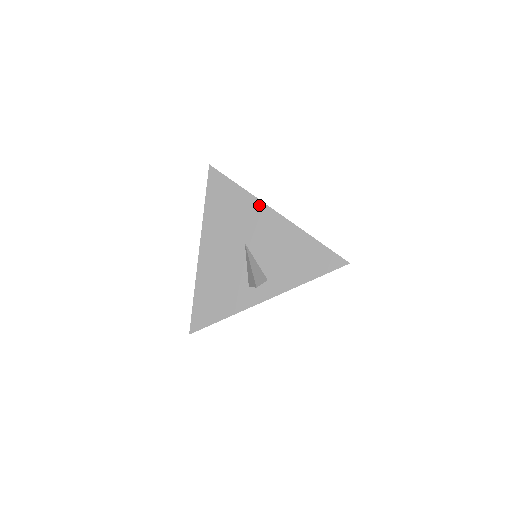
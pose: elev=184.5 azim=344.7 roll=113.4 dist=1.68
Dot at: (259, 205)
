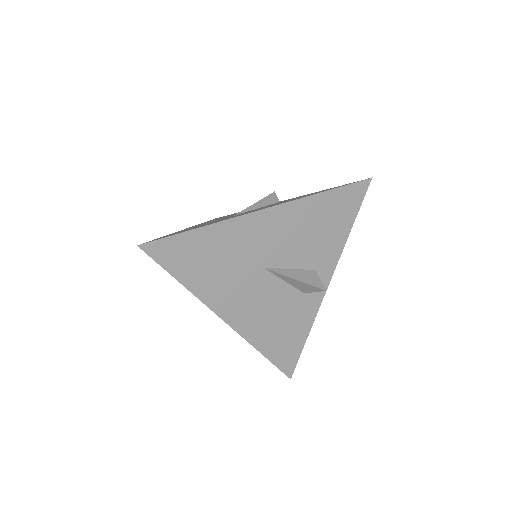
Dot at: (241, 222)
